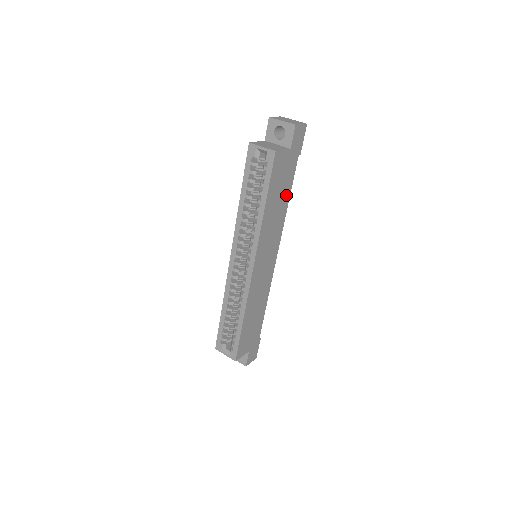
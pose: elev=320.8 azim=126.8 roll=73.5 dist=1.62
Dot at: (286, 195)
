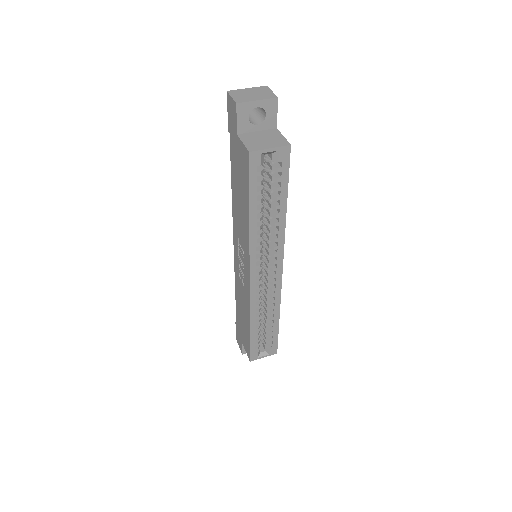
Dot at: occluded
